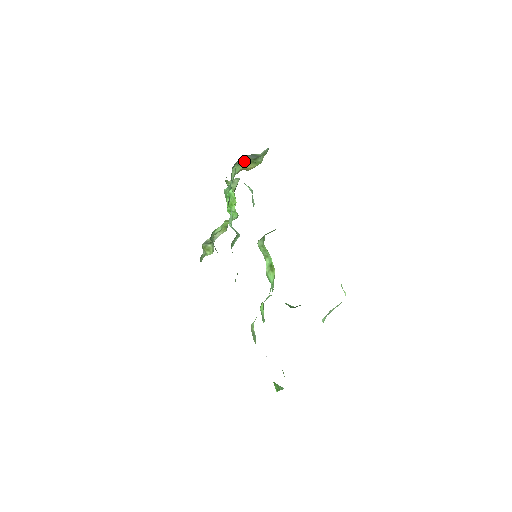
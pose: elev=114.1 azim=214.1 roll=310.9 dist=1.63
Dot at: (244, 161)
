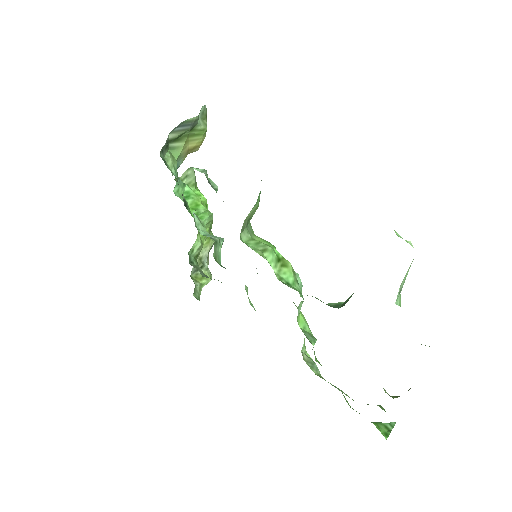
Dot at: (178, 139)
